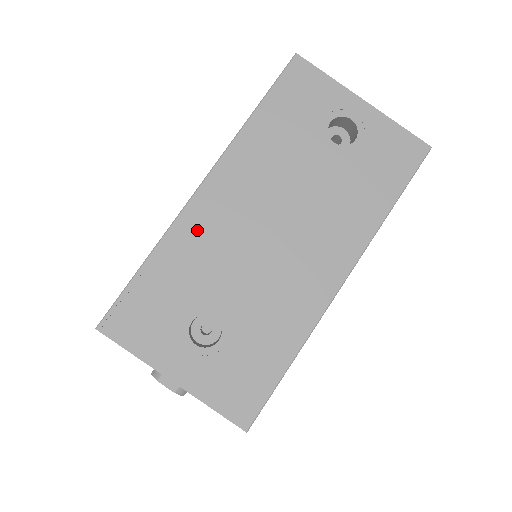
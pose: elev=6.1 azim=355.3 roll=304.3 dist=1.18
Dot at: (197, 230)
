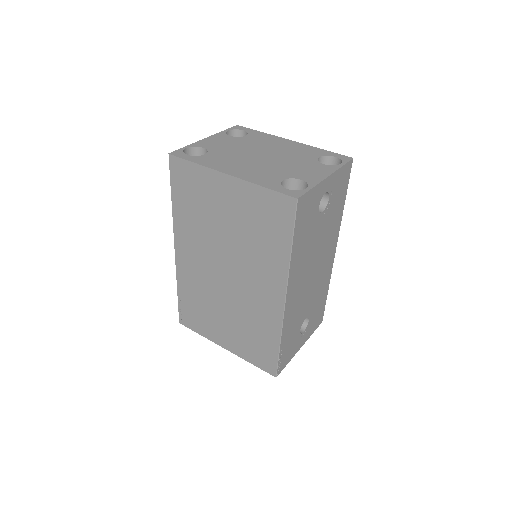
Dot at: (291, 313)
